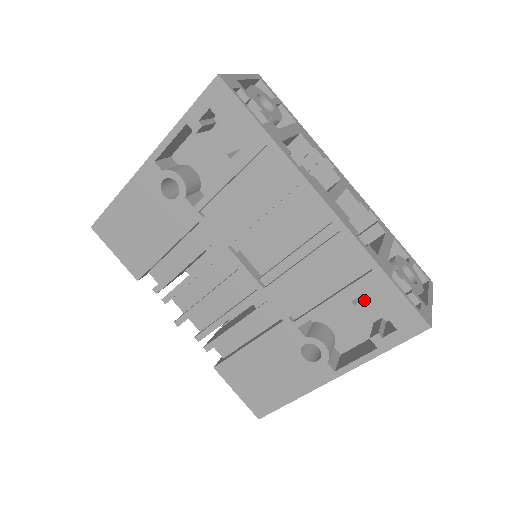
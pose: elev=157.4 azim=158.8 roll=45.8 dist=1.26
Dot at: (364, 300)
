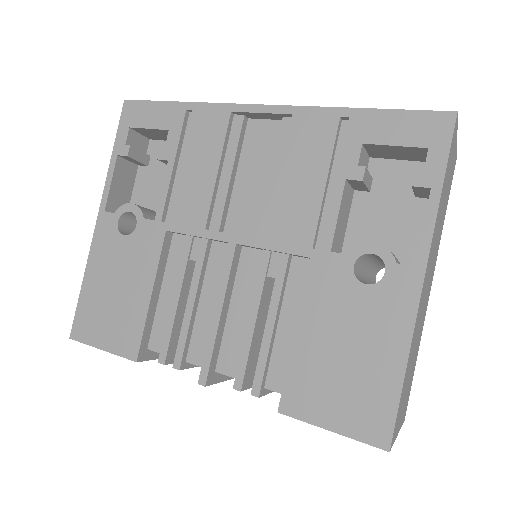
Dot at: (383, 183)
